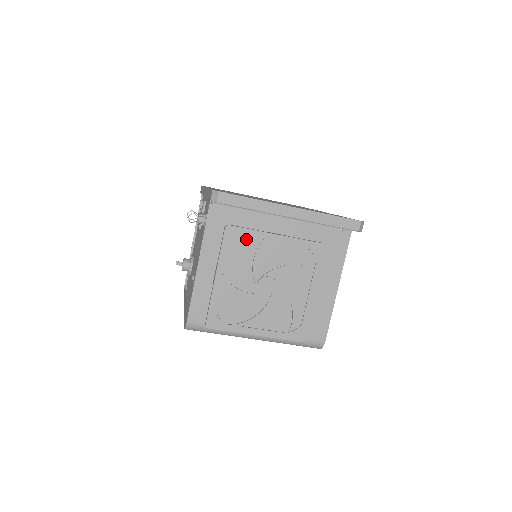
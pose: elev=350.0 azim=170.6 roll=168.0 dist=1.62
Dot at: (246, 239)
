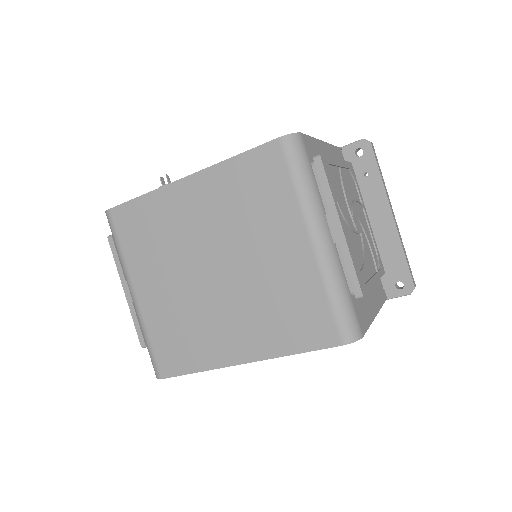
Dot at: (355, 187)
